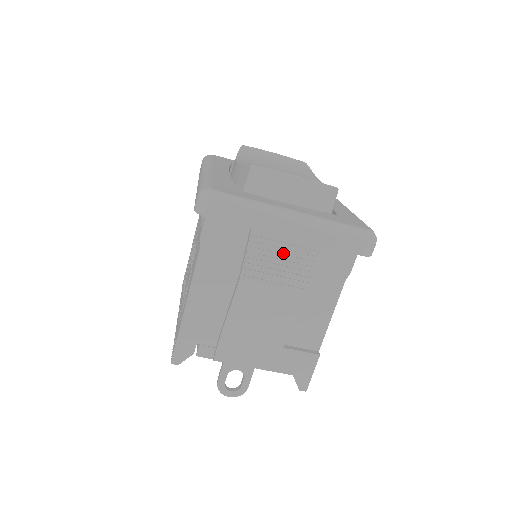
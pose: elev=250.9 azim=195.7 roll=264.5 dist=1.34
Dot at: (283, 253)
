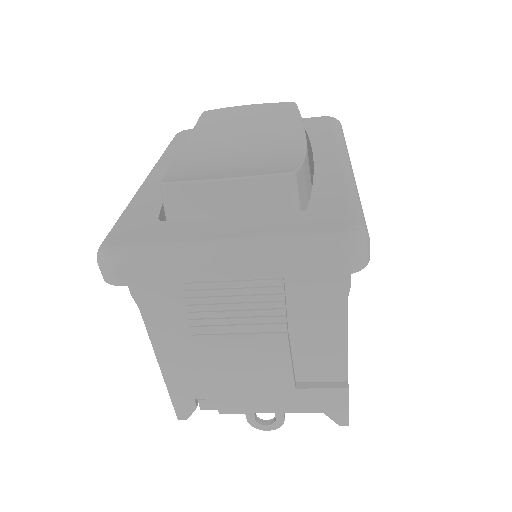
Dot at: (236, 294)
